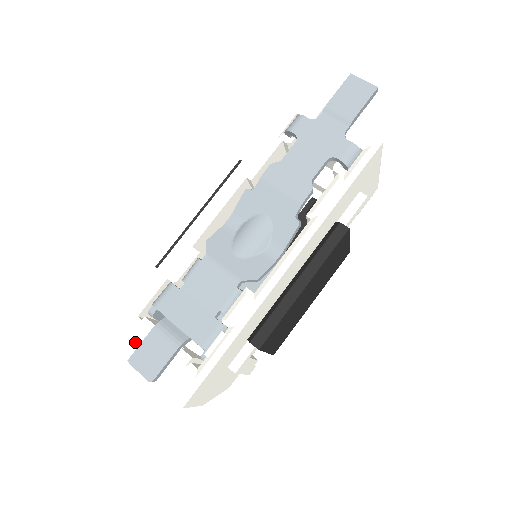
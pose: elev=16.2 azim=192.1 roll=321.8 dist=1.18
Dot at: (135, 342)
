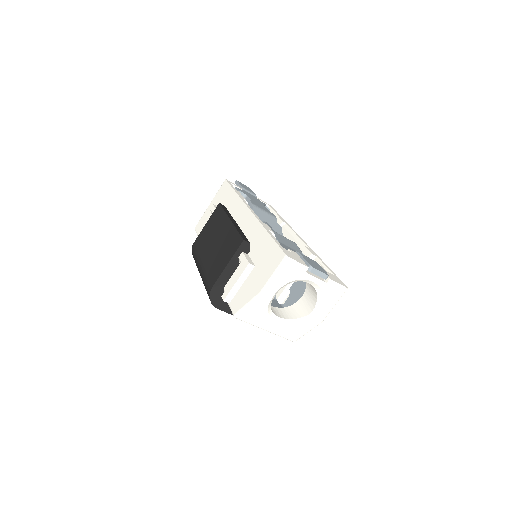
Dot at: (300, 259)
